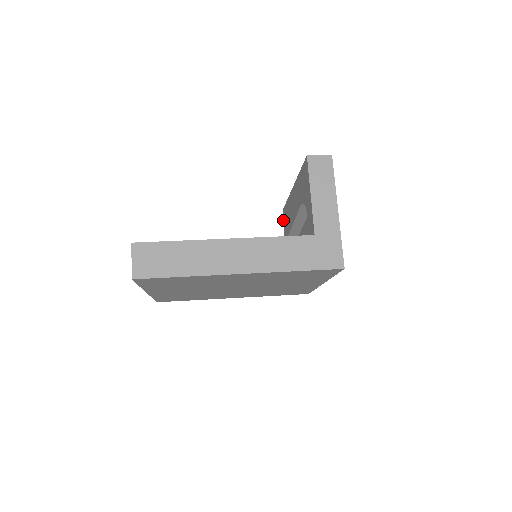
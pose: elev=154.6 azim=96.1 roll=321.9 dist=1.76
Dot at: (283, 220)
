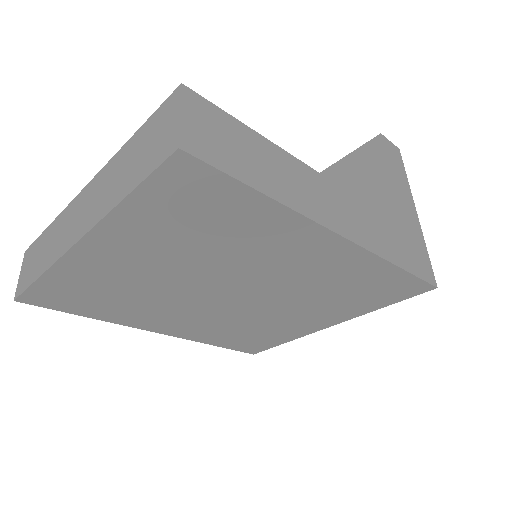
Dot at: occluded
